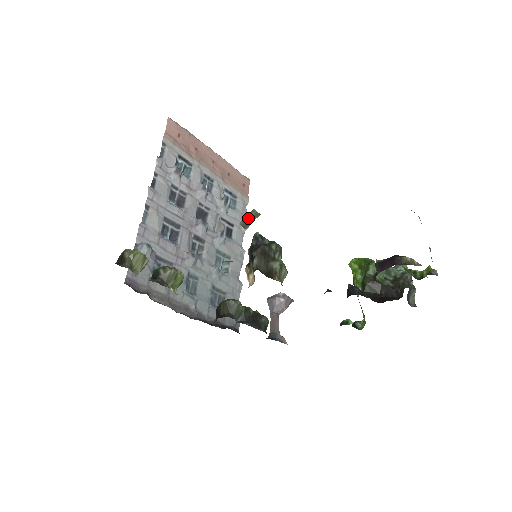
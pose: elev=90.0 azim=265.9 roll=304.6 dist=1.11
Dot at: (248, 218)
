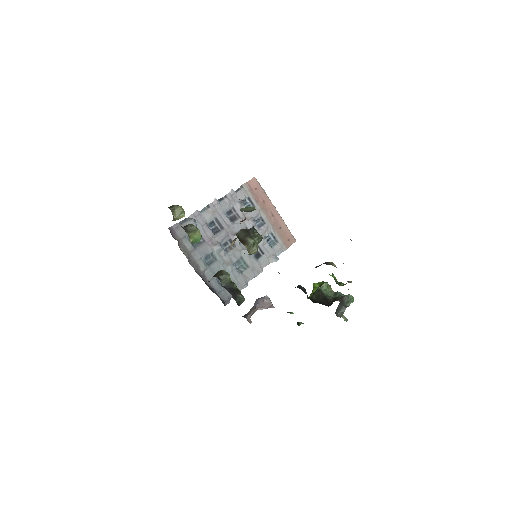
Dot at: (247, 208)
